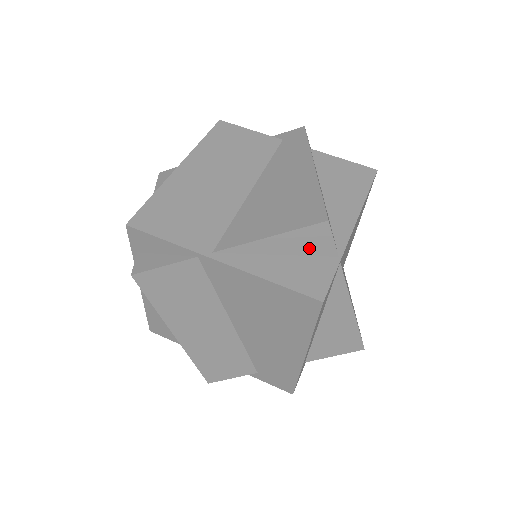
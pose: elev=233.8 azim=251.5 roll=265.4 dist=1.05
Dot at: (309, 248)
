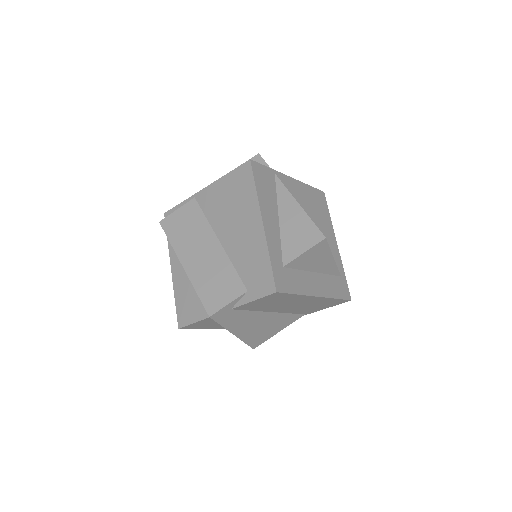
Dot at: occluded
